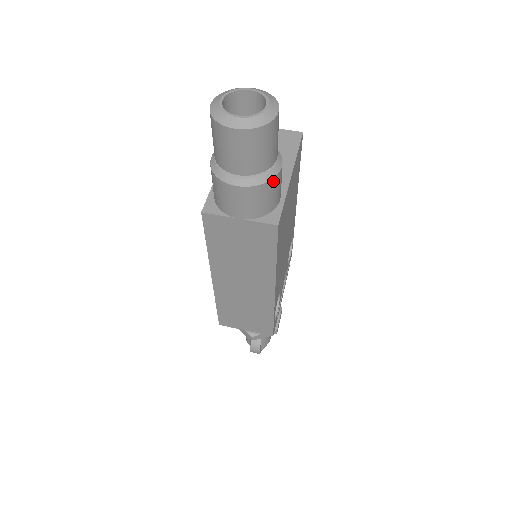
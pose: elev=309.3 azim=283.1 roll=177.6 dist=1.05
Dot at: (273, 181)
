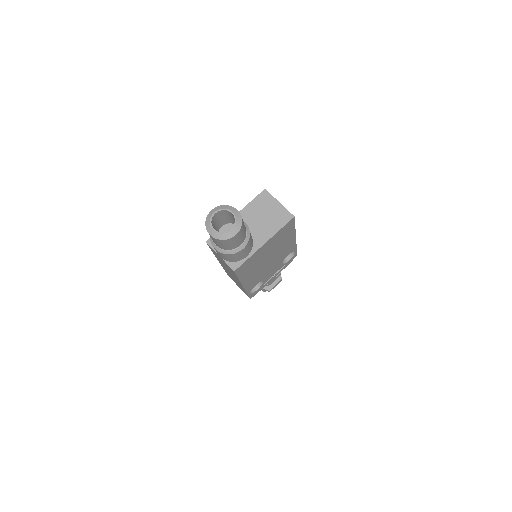
Dot at: (234, 254)
